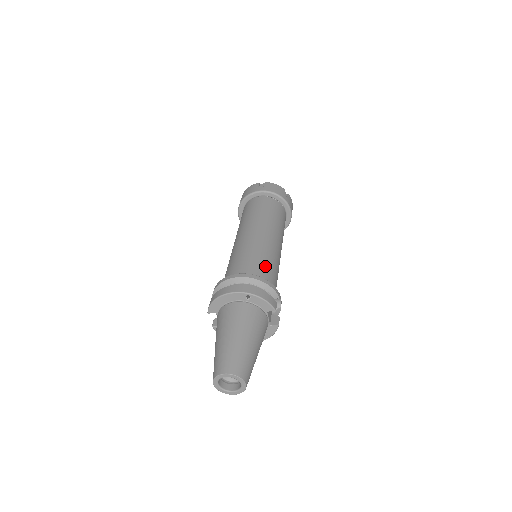
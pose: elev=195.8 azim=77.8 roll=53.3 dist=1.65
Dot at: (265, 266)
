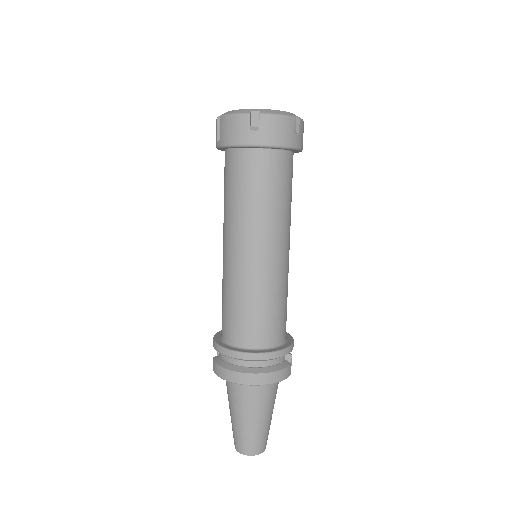
Dot at: (275, 316)
